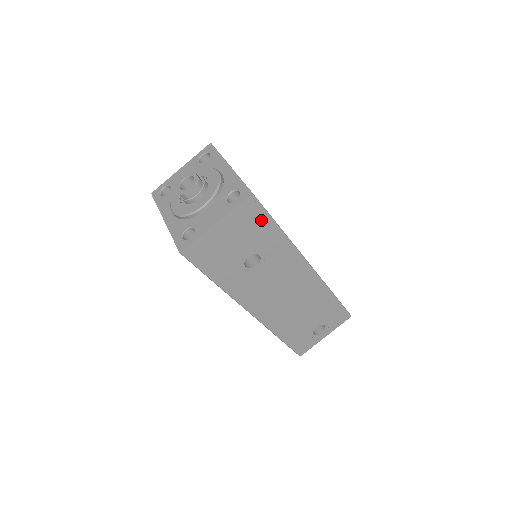
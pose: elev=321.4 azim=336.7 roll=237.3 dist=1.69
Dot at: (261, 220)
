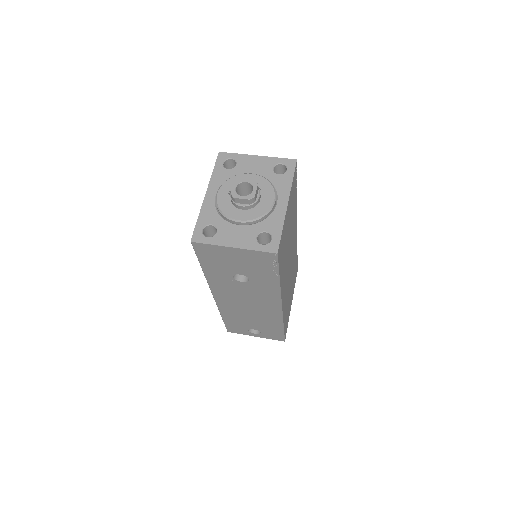
Dot at: (269, 267)
